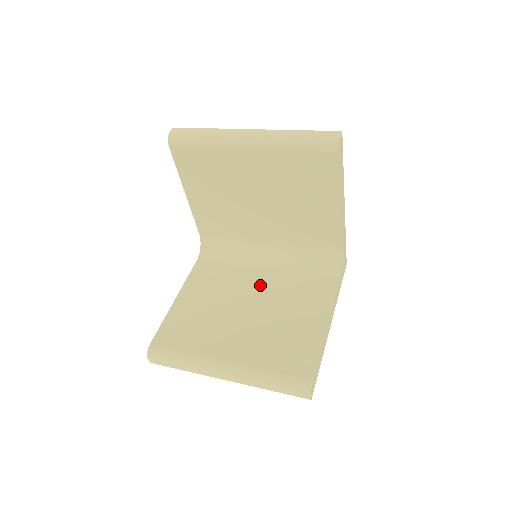
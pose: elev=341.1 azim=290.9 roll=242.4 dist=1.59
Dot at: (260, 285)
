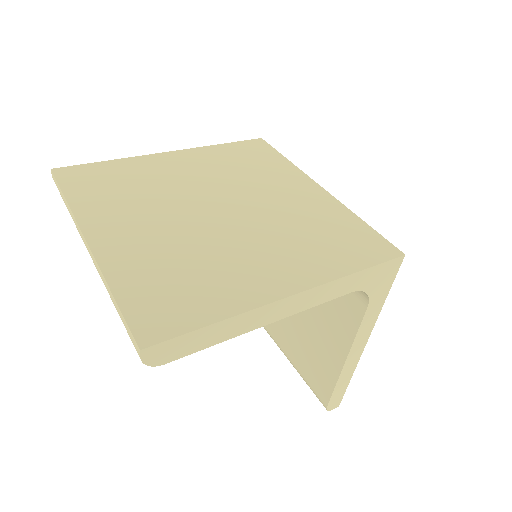
Dot at: occluded
